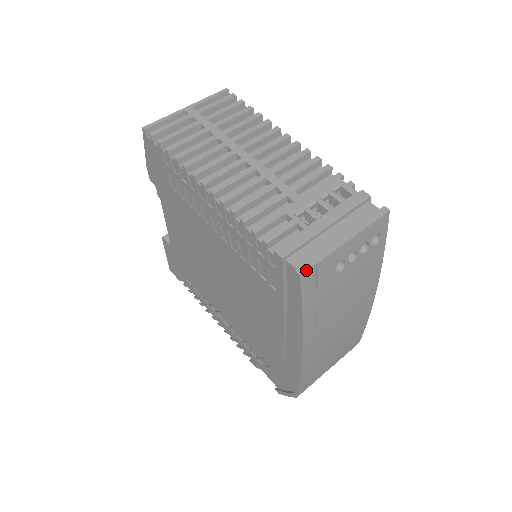
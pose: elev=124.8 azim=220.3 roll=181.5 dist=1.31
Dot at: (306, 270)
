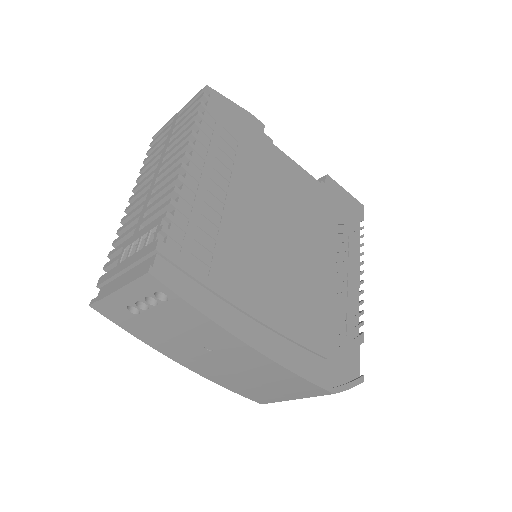
Dot at: (92, 303)
